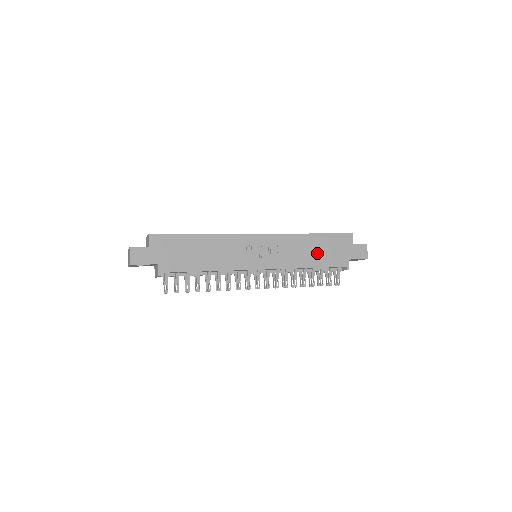
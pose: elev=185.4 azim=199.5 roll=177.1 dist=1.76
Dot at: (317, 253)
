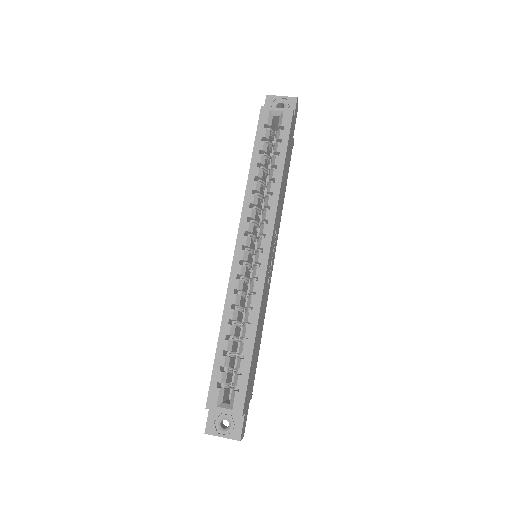
Dot at: occluded
